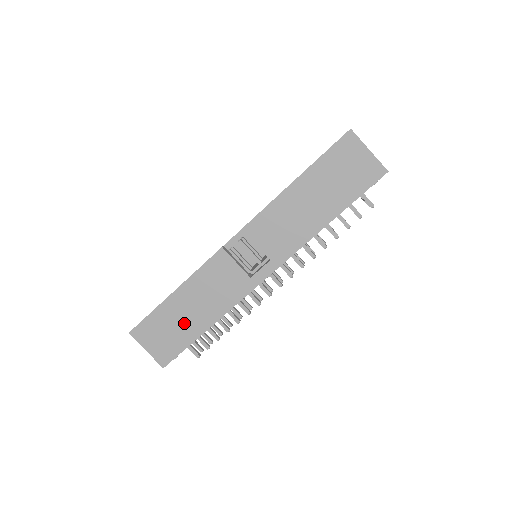
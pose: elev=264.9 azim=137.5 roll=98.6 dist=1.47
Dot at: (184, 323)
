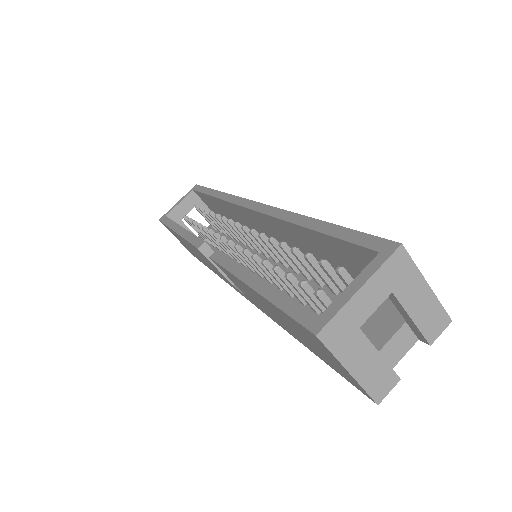
Dot at: (194, 253)
